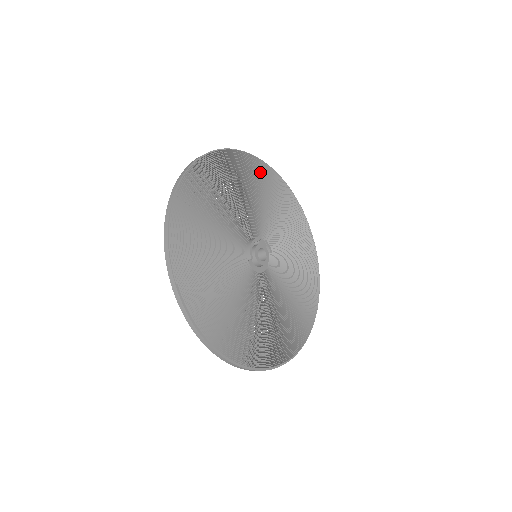
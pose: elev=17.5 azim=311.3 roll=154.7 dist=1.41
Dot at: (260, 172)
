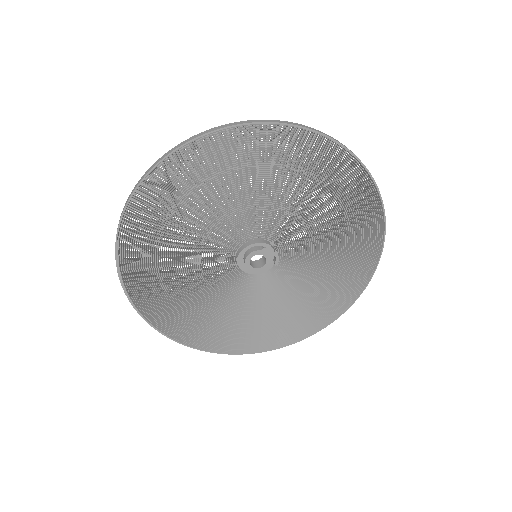
Dot at: (341, 173)
